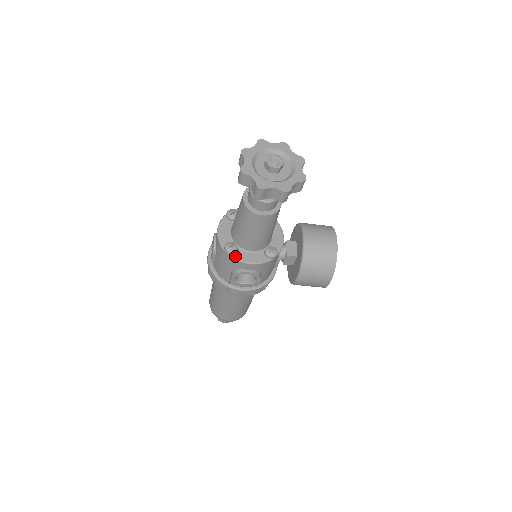
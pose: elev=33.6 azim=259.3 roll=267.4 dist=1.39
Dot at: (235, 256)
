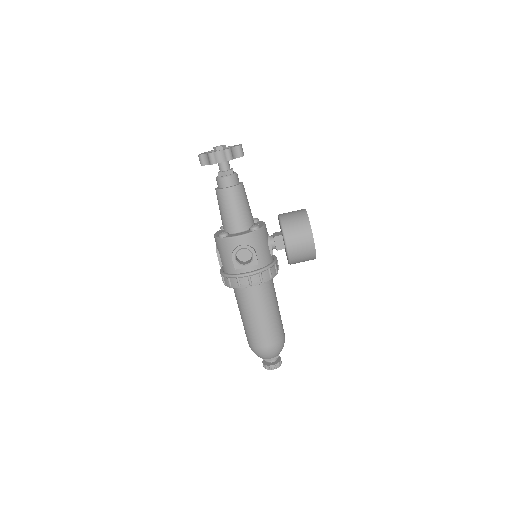
Dot at: (227, 237)
